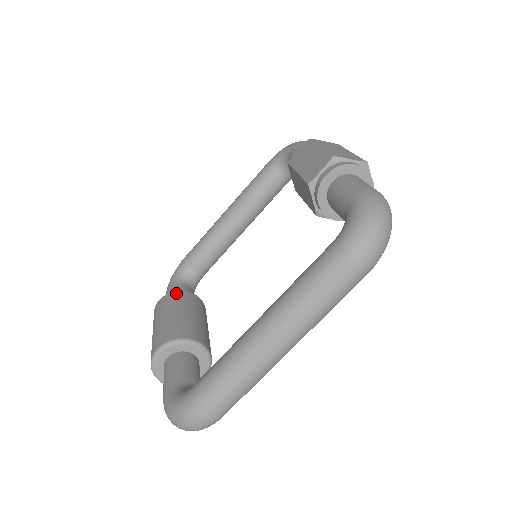
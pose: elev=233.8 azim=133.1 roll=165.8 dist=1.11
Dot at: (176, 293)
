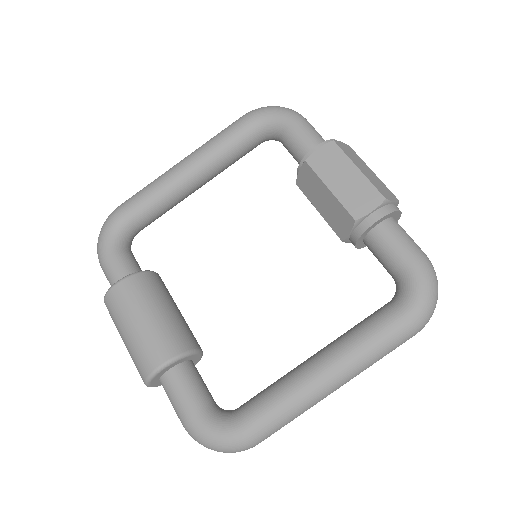
Dot at: (141, 277)
